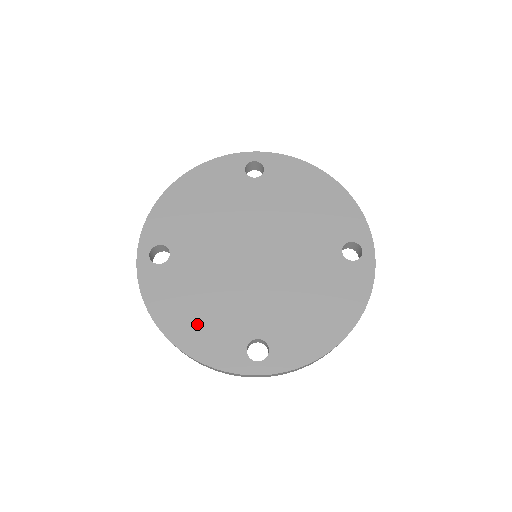
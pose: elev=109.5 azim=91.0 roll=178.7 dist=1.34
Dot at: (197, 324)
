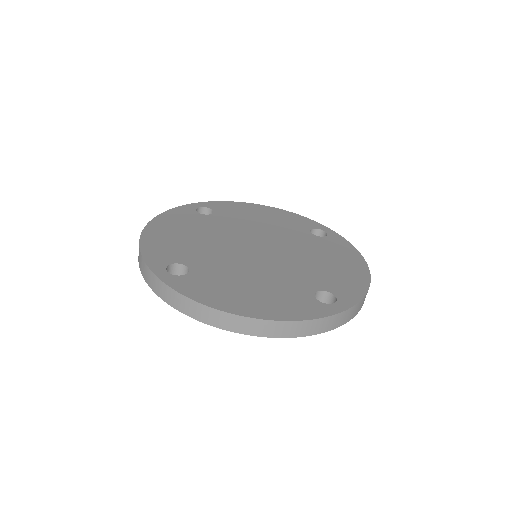
Dot at: (261, 299)
